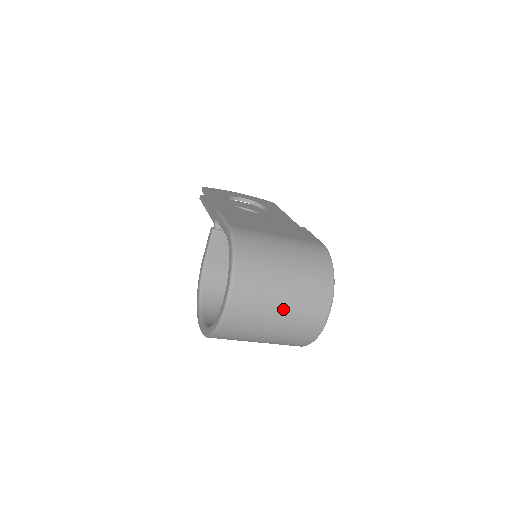
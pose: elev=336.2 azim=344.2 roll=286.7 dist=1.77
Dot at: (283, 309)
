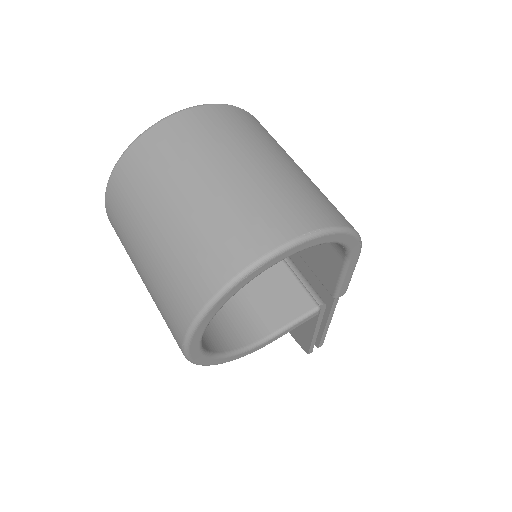
Dot at: (235, 172)
